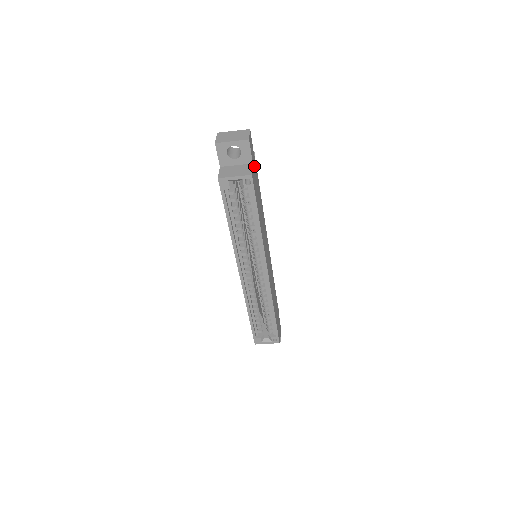
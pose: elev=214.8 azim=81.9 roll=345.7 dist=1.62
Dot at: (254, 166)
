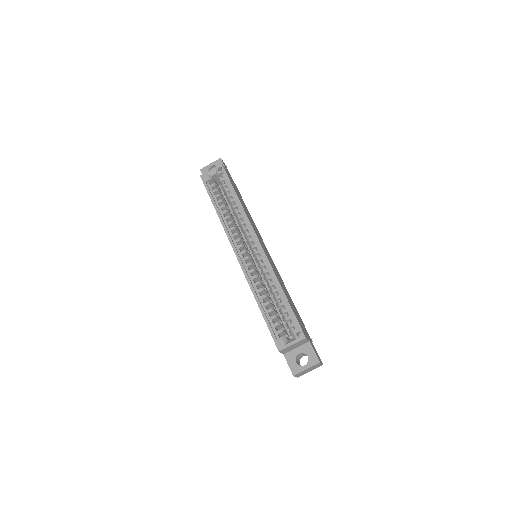
Dot at: (232, 180)
